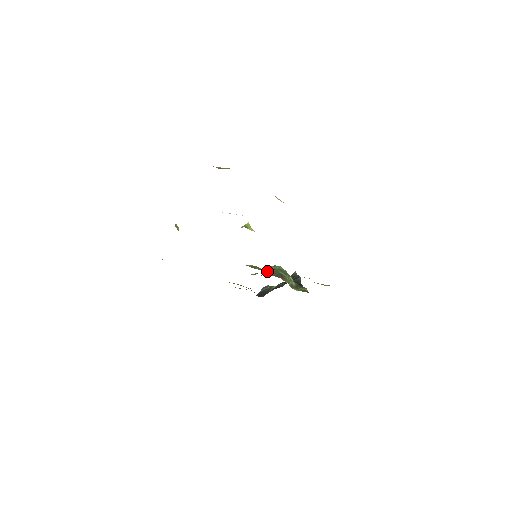
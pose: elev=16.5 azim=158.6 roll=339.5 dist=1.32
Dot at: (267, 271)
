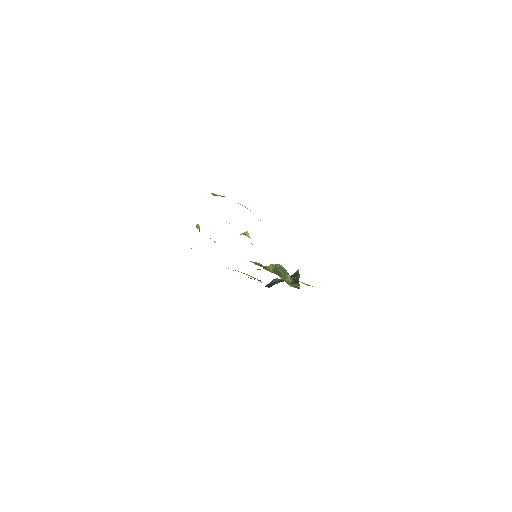
Dot at: (268, 268)
